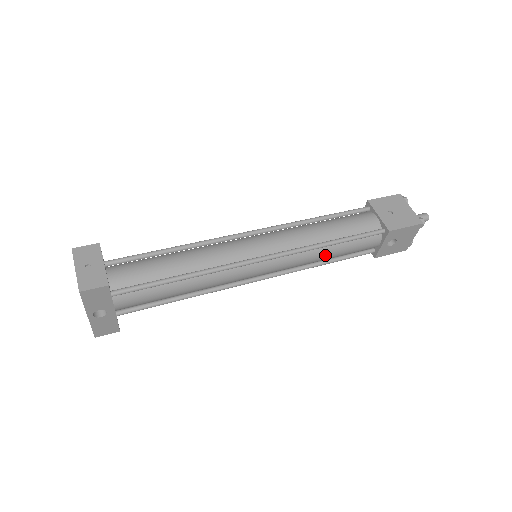
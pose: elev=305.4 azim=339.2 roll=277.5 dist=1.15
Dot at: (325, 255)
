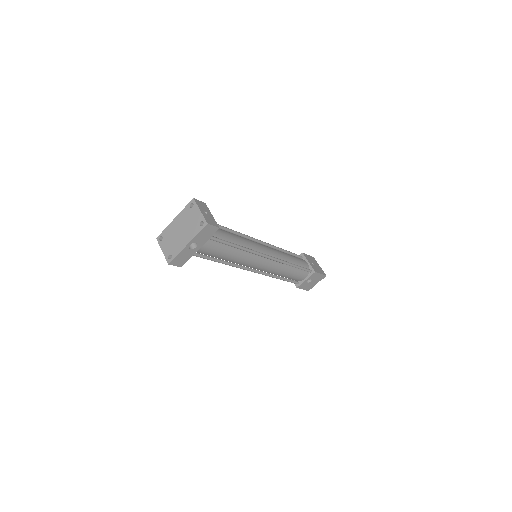
Dot at: (286, 272)
